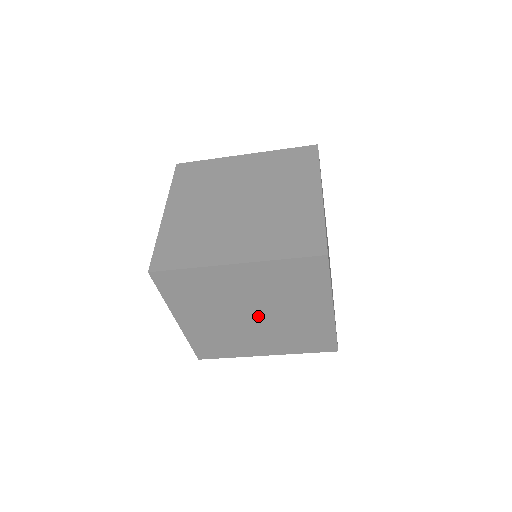
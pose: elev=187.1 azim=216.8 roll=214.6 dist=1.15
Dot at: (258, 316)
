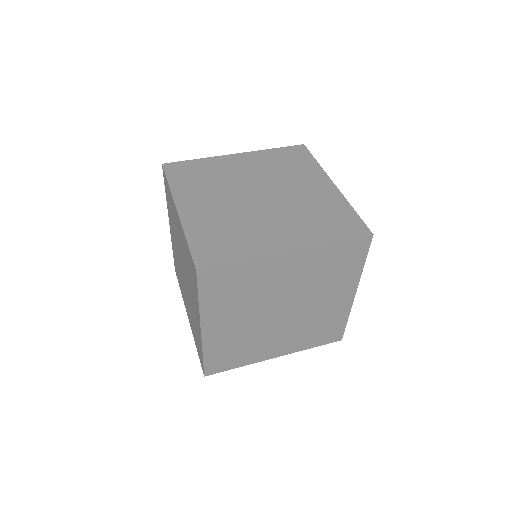
Dot at: occluded
